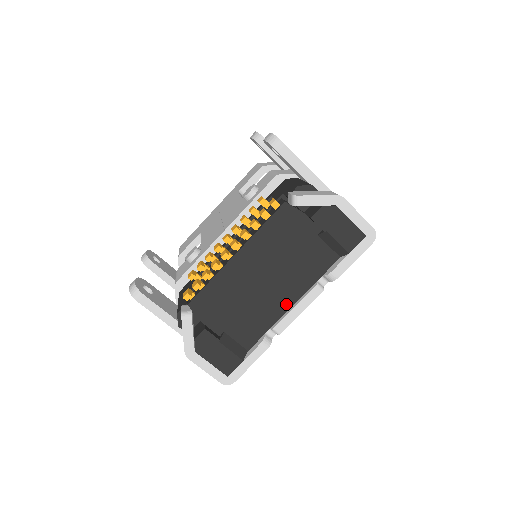
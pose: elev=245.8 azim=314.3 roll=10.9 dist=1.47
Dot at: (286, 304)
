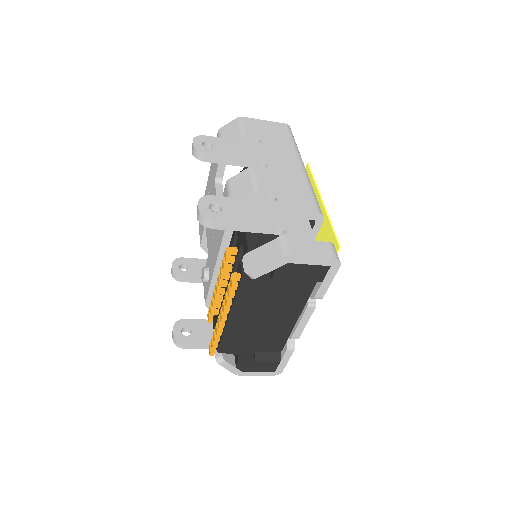
Dot at: (291, 322)
